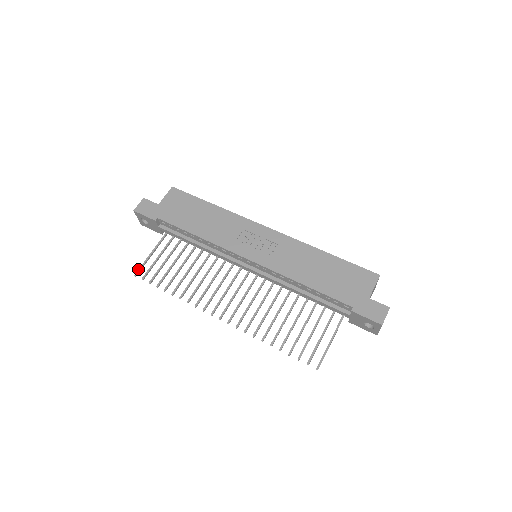
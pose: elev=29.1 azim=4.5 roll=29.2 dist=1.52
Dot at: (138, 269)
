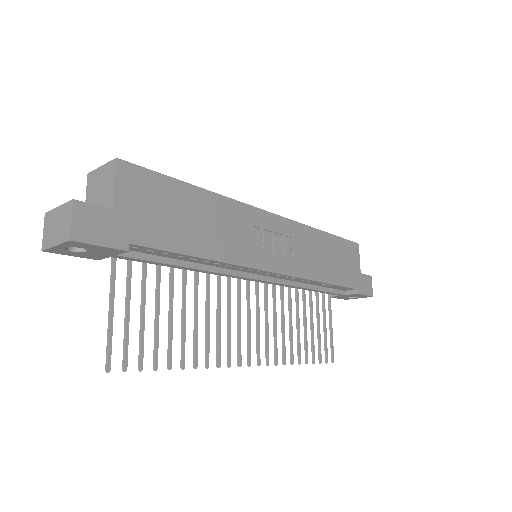
Dot at: (107, 356)
